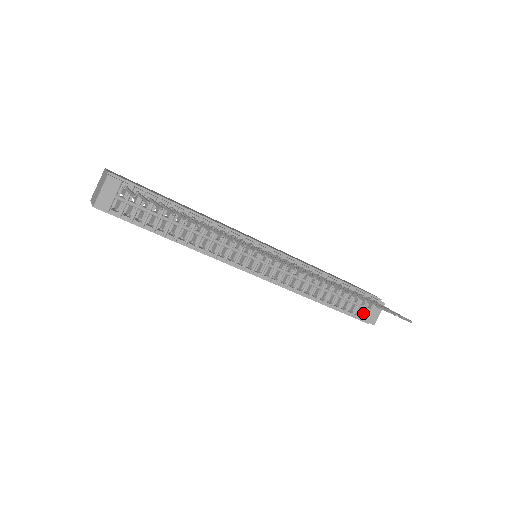
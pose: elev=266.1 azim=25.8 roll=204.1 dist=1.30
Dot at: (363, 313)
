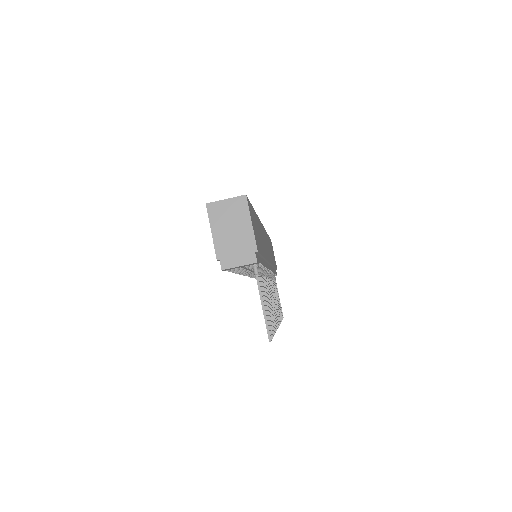
Dot at: occluded
